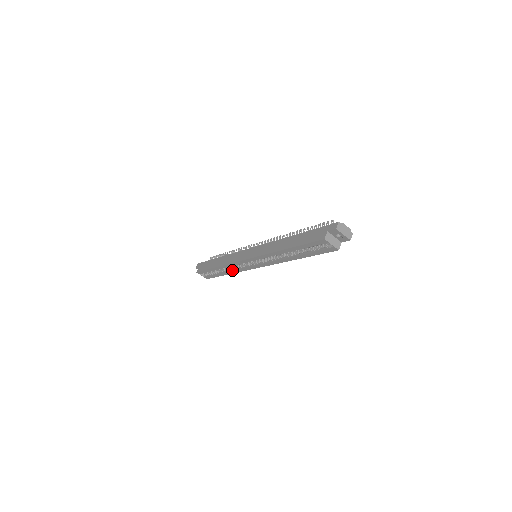
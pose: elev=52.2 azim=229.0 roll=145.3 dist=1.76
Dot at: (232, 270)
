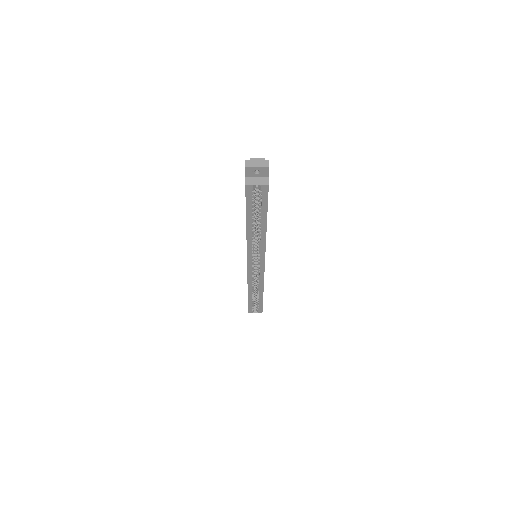
Dot at: (258, 286)
